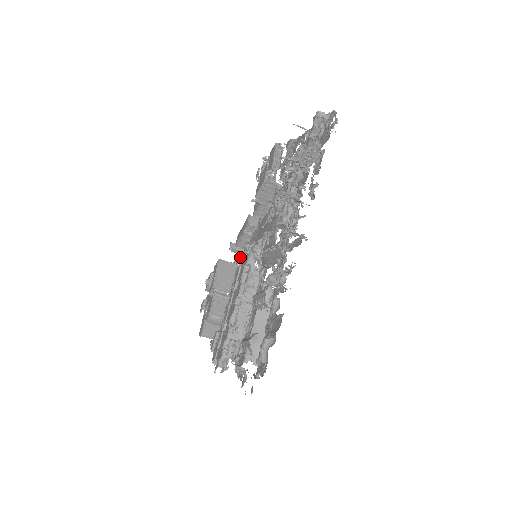
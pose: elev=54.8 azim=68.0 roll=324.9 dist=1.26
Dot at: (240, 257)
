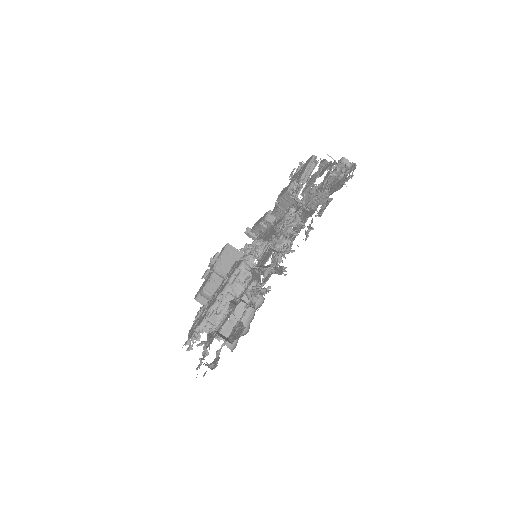
Dot at: (246, 248)
